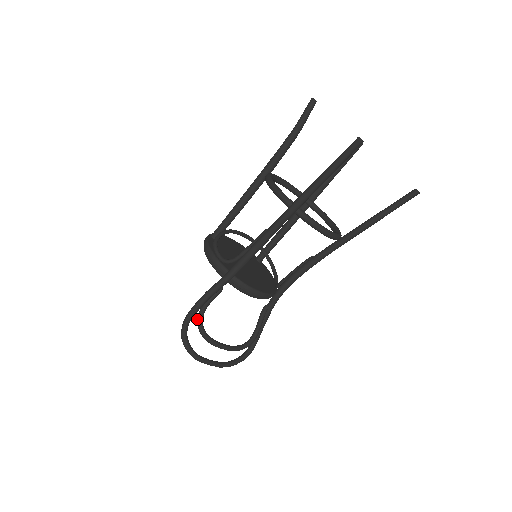
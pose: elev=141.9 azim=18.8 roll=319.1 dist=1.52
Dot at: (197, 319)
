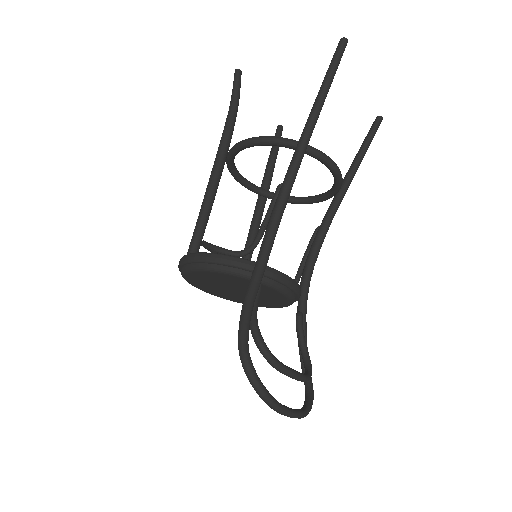
Dot at: (255, 339)
